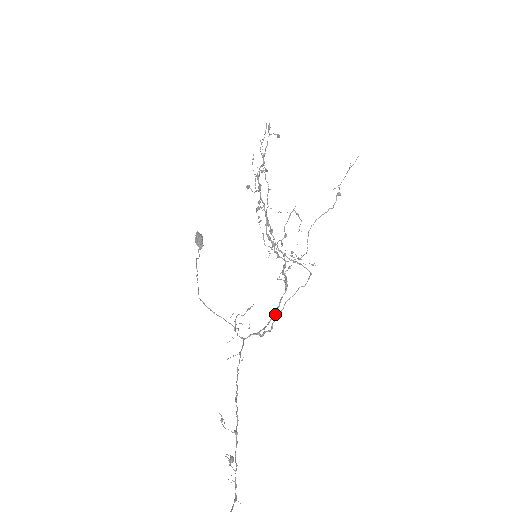
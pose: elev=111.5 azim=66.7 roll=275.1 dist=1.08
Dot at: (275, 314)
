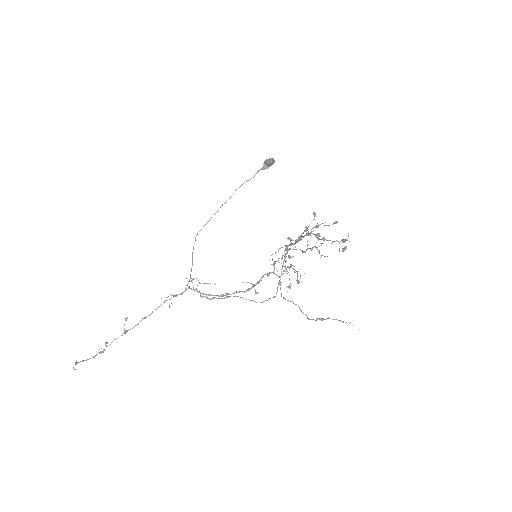
Dot at: (222, 296)
